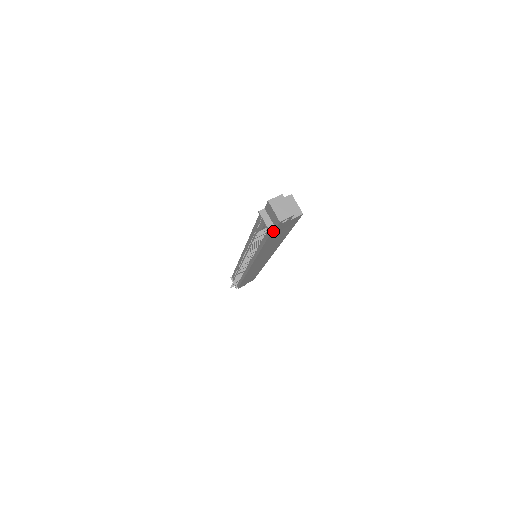
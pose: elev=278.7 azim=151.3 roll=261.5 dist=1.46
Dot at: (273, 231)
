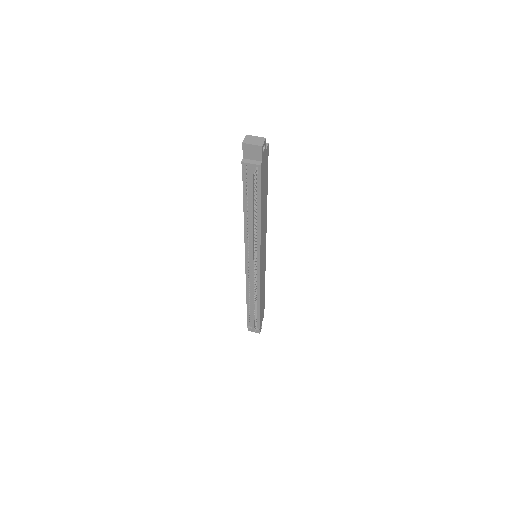
Dot at: (261, 169)
